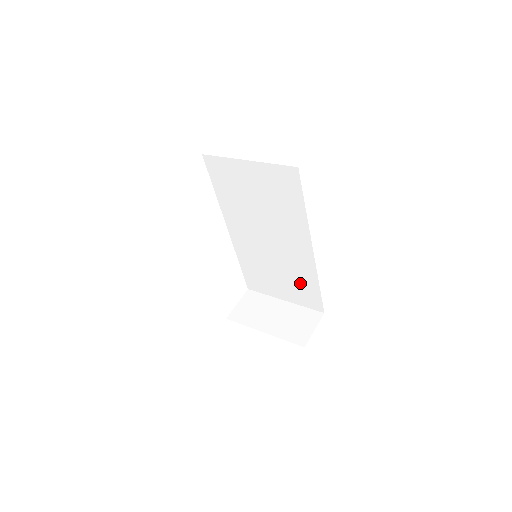
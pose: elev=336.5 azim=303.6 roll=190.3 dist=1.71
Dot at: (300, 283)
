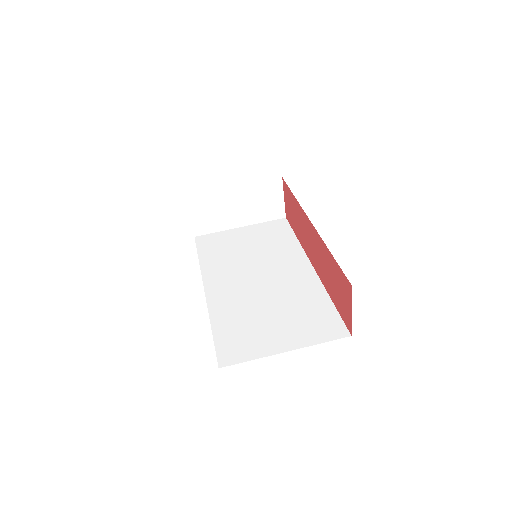
Dot at: occluded
